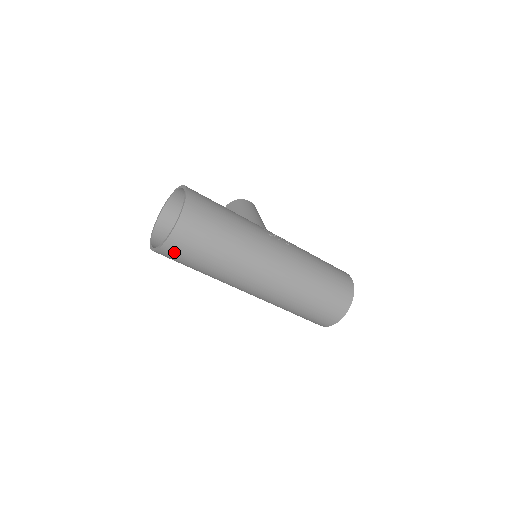
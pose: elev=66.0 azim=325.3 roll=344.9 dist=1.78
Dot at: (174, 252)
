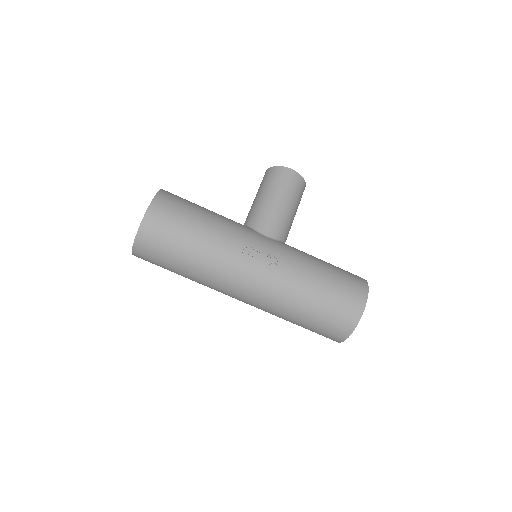
Dot at: occluded
